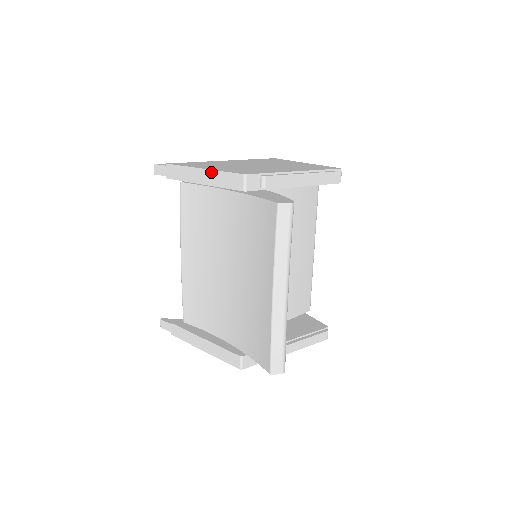
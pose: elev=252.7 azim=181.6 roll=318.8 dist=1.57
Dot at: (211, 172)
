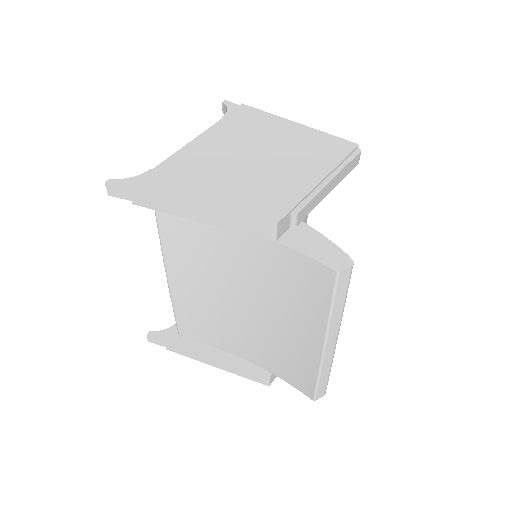
Dot at: (215, 212)
